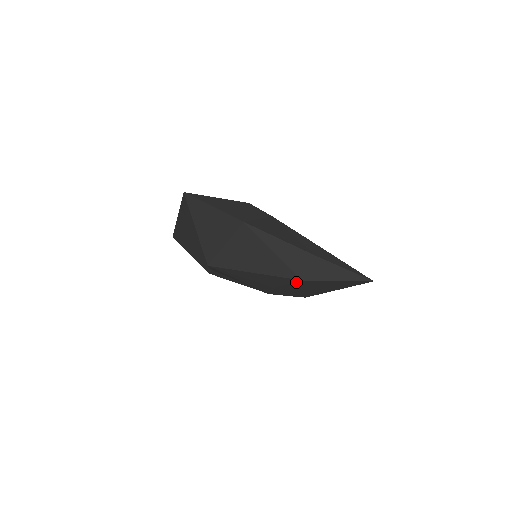
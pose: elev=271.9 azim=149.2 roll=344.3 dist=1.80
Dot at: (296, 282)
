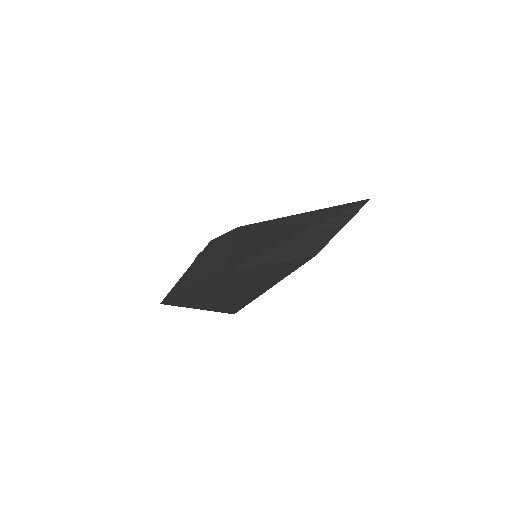
Dot at: occluded
